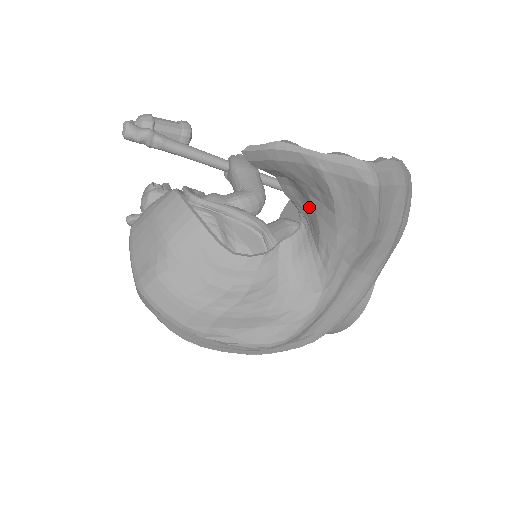
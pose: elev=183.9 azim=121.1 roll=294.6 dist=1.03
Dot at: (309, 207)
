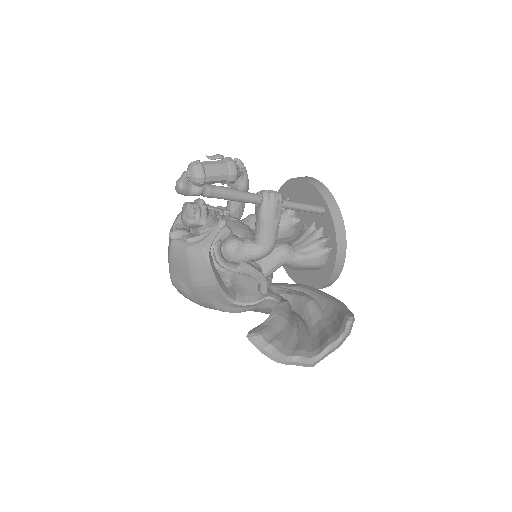
Dot at: occluded
